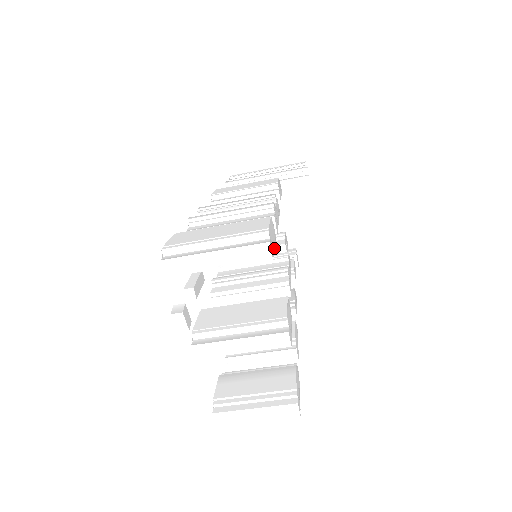
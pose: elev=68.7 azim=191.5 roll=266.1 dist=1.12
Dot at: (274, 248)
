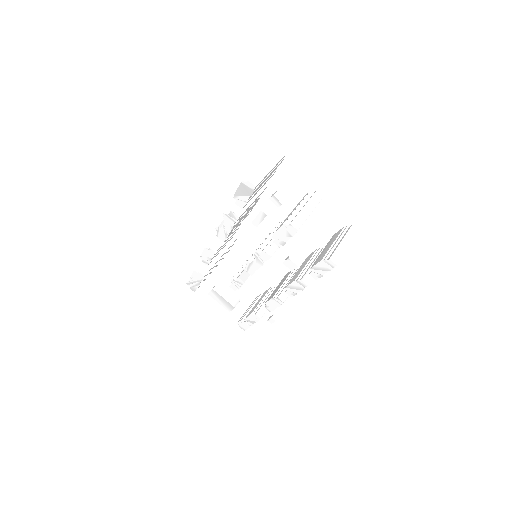
Dot at: occluded
